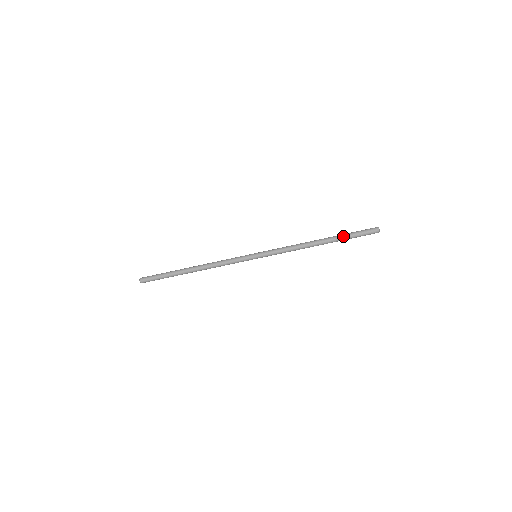
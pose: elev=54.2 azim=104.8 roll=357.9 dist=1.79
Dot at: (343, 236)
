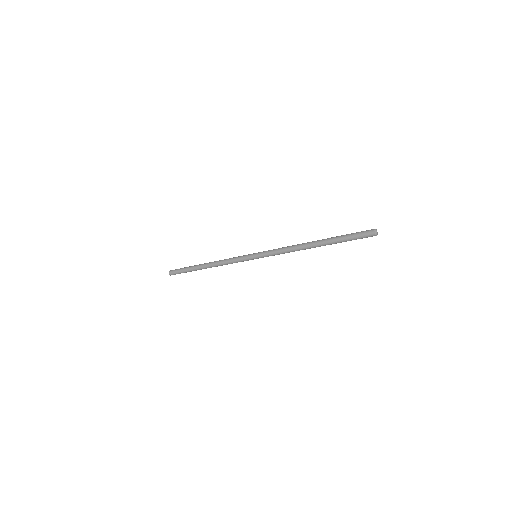
Dot at: (336, 240)
